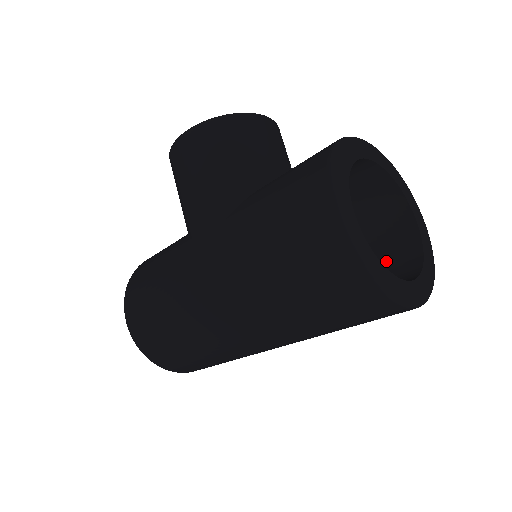
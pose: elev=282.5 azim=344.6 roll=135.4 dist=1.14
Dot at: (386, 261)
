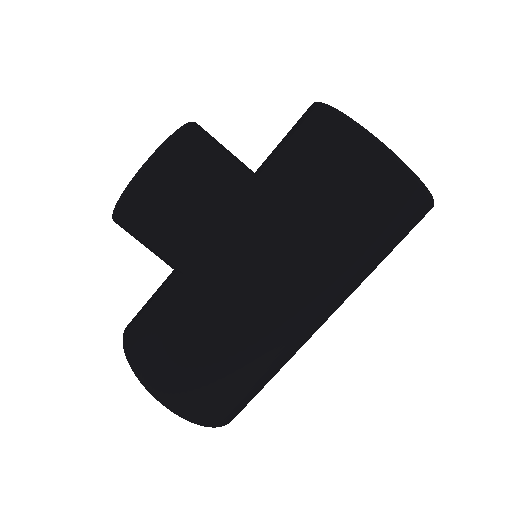
Dot at: occluded
